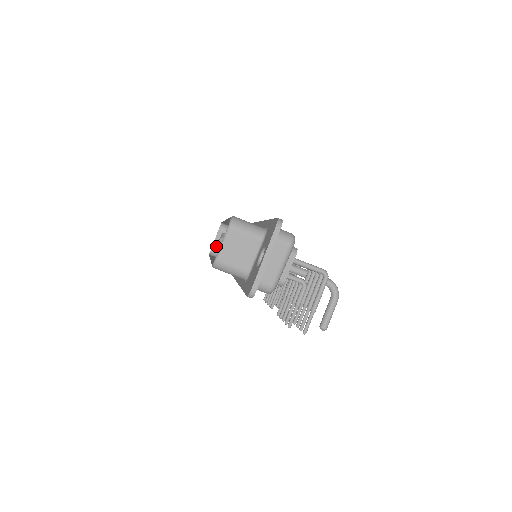
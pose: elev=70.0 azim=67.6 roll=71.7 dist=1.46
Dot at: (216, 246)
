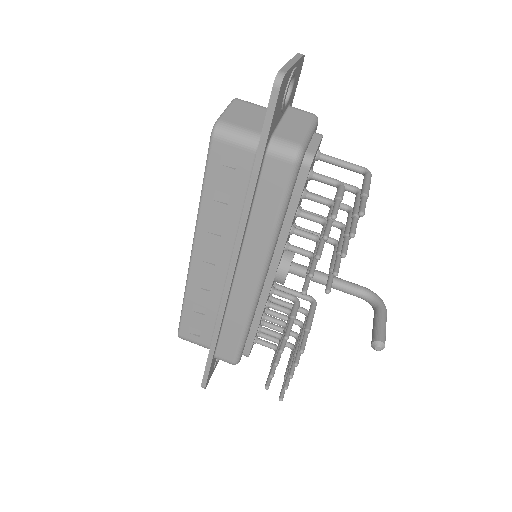
Dot at: occluded
